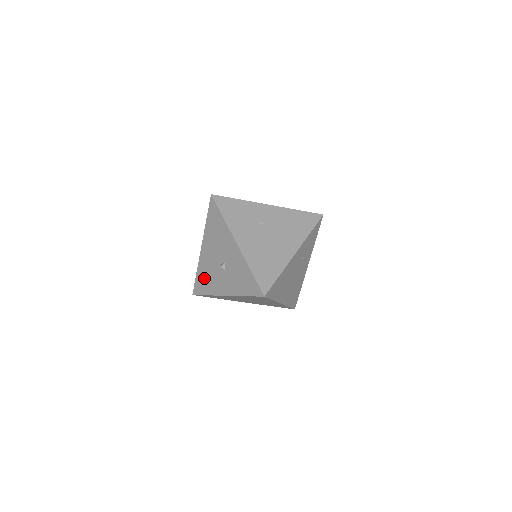
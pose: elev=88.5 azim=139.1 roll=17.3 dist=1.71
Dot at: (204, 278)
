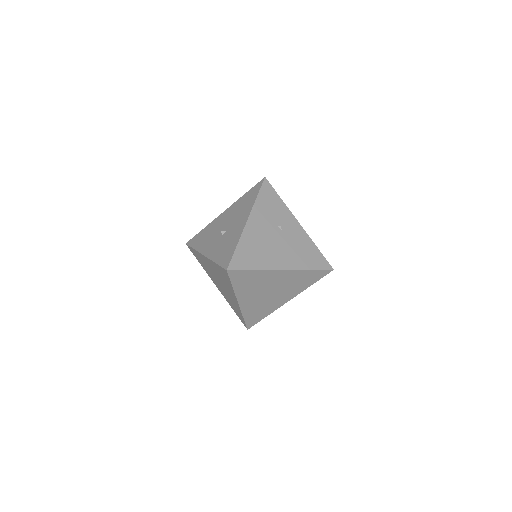
Dot at: (204, 235)
